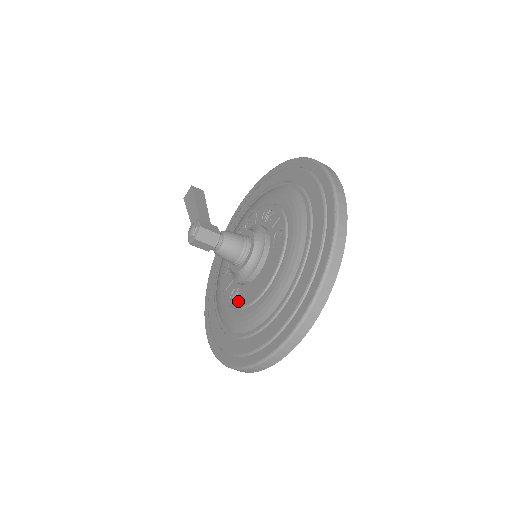
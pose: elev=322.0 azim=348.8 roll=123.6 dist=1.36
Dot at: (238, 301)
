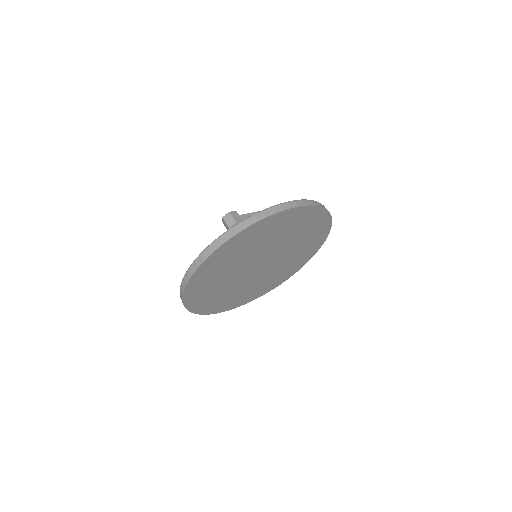
Dot at: occluded
